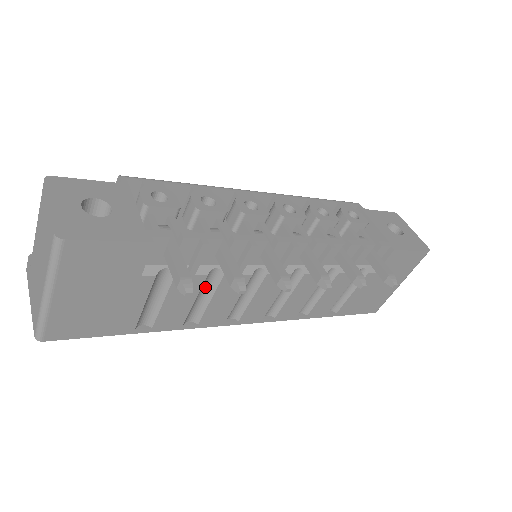
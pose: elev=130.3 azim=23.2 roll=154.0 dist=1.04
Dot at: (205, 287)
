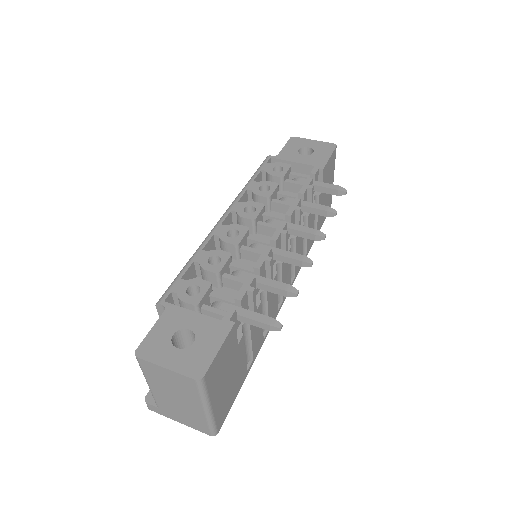
Dot at: occluded
